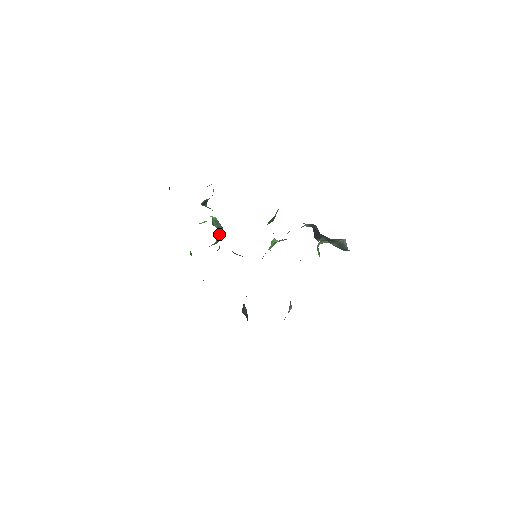
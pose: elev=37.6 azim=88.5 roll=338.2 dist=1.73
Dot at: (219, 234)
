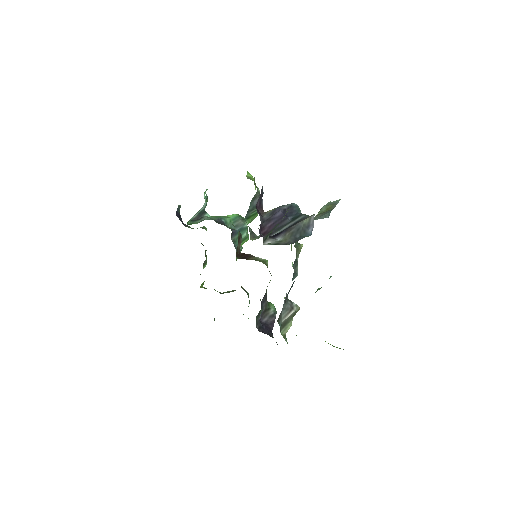
Dot at: occluded
